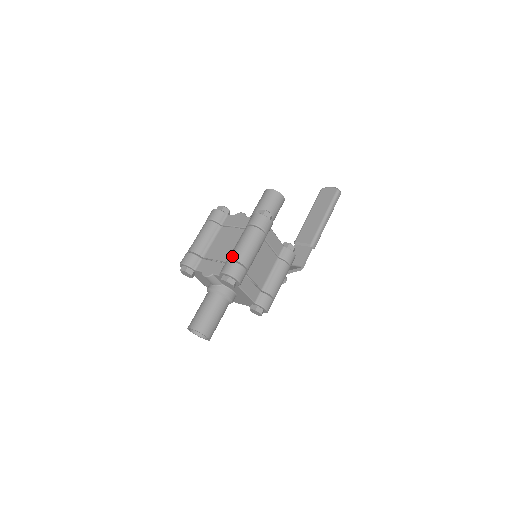
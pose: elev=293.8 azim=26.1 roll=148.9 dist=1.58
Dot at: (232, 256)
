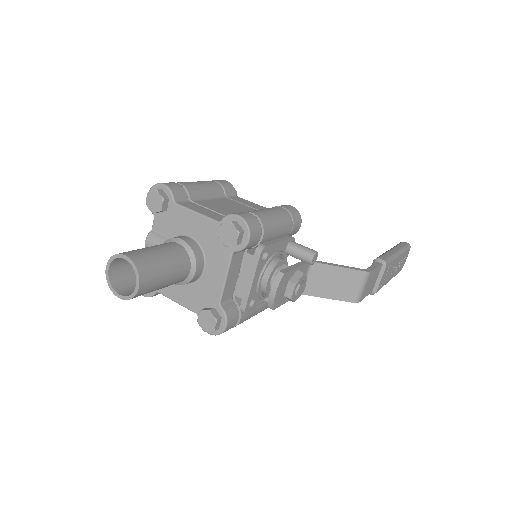
Dot at: occluded
